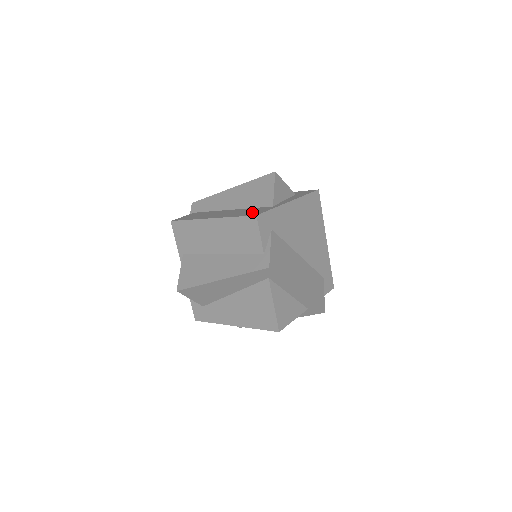
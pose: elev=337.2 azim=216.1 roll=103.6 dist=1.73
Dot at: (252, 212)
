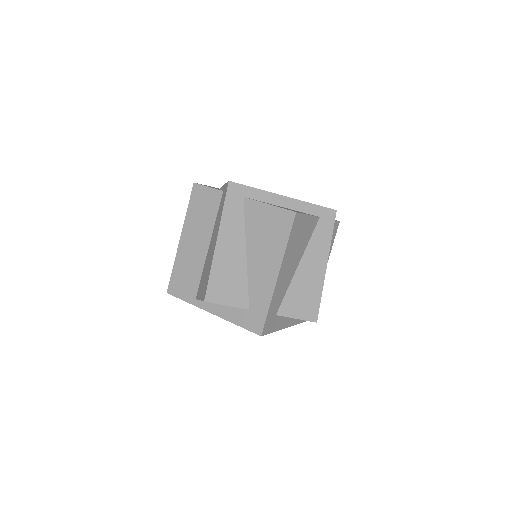
Dot at: occluded
